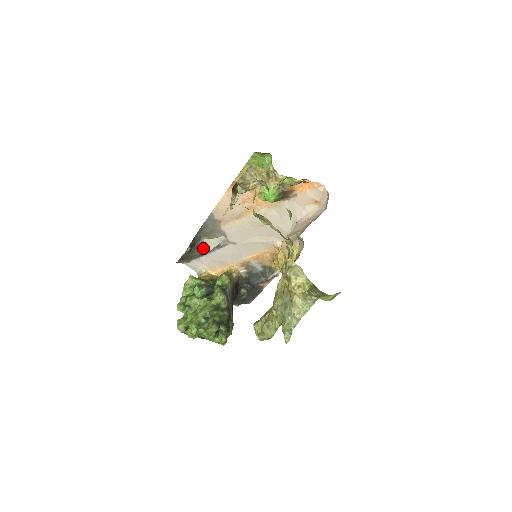
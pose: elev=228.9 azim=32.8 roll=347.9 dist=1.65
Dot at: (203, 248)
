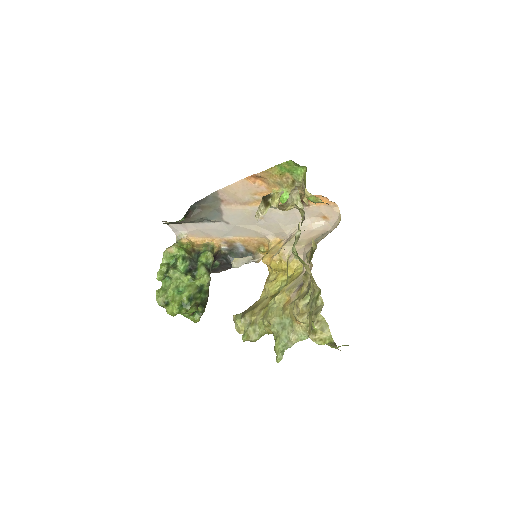
Dot at: (195, 219)
